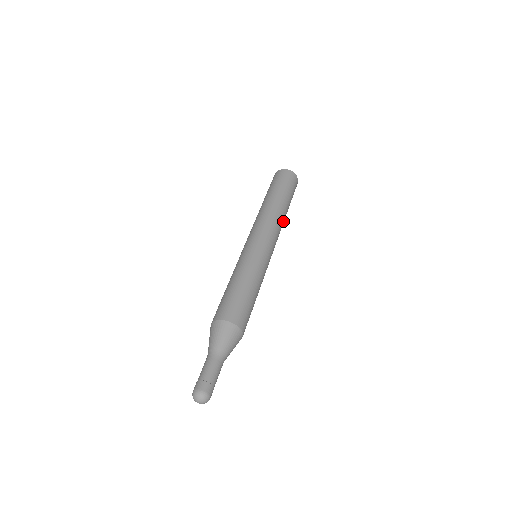
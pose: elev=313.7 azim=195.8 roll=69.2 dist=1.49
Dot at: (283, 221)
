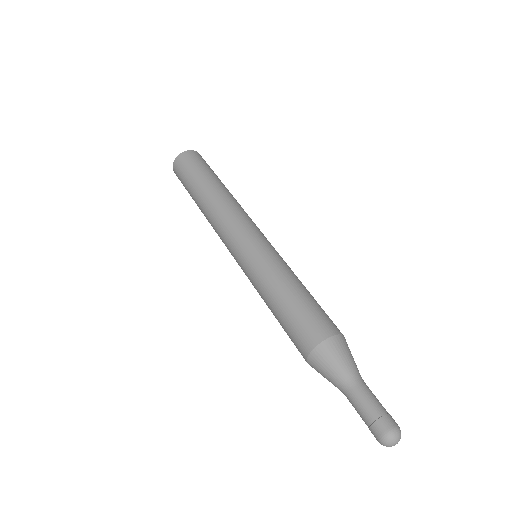
Dot at: occluded
